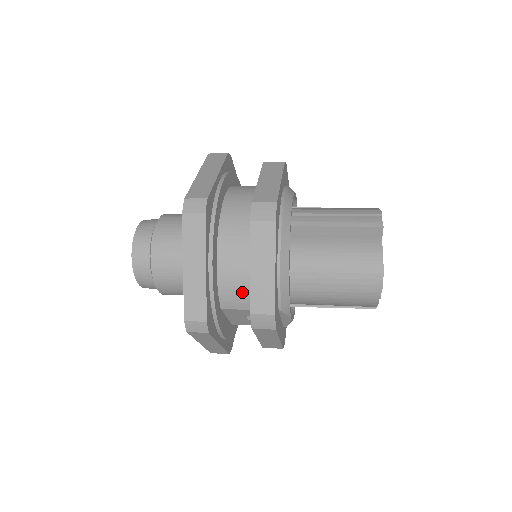
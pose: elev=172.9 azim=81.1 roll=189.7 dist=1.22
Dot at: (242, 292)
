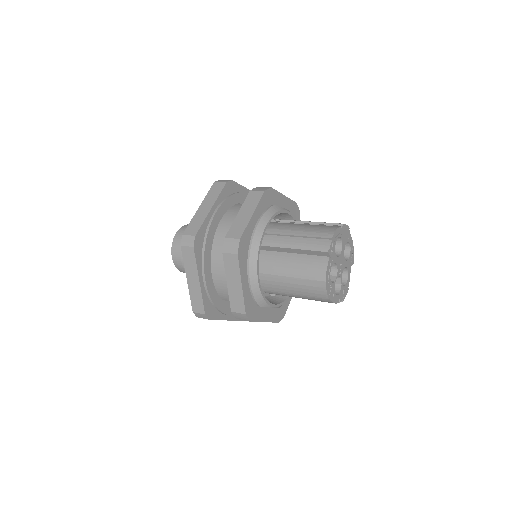
Dot at: occluded
